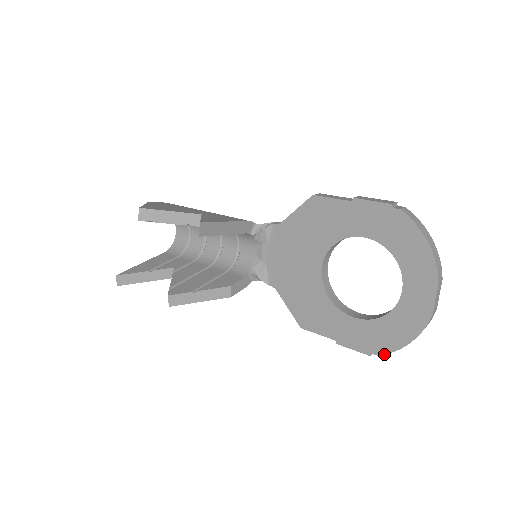
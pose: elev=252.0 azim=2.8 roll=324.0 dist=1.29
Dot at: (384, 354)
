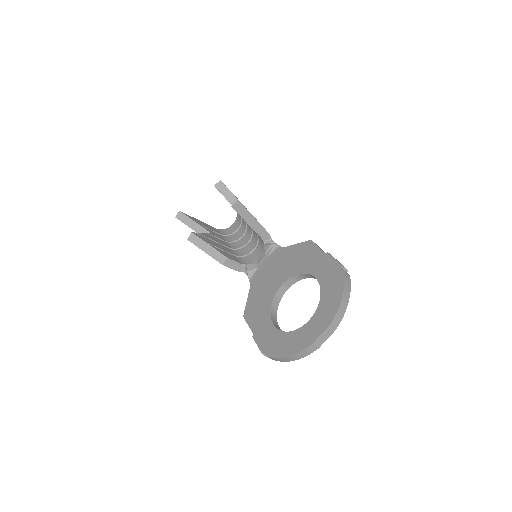
Dot at: (270, 357)
